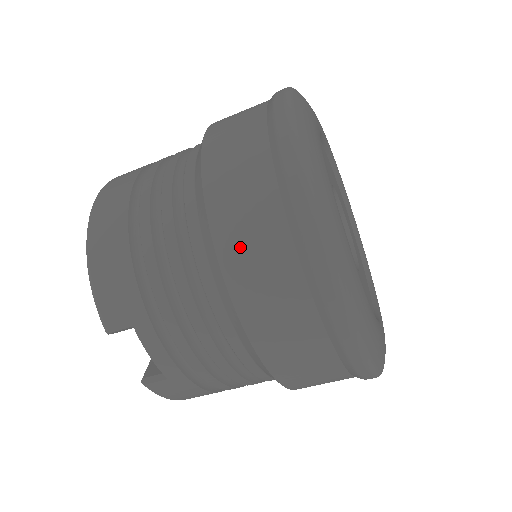
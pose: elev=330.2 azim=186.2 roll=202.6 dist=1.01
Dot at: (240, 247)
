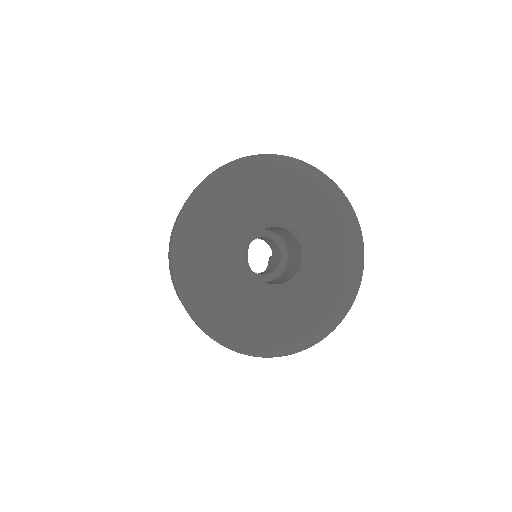
Dot at: (170, 248)
